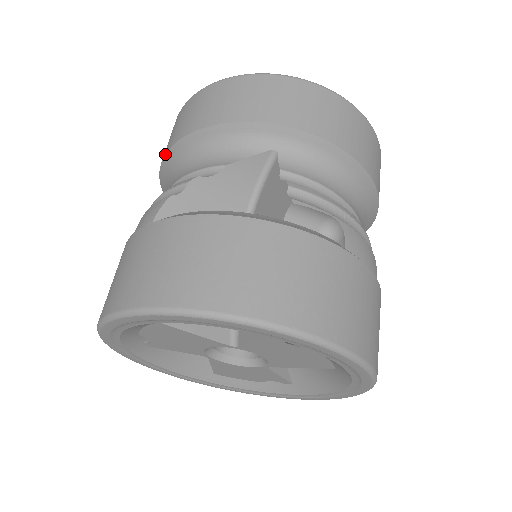
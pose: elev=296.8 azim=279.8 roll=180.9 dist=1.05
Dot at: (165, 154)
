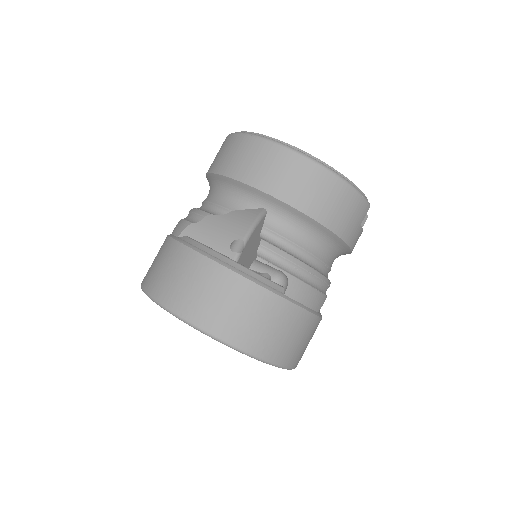
Dot at: (207, 174)
